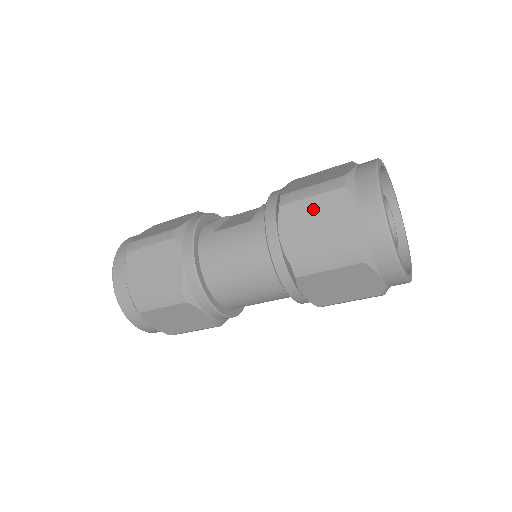
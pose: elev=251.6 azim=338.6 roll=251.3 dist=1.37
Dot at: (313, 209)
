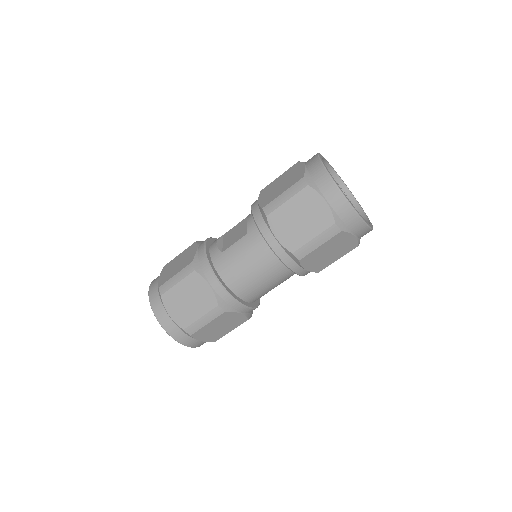
Dot at: (292, 209)
